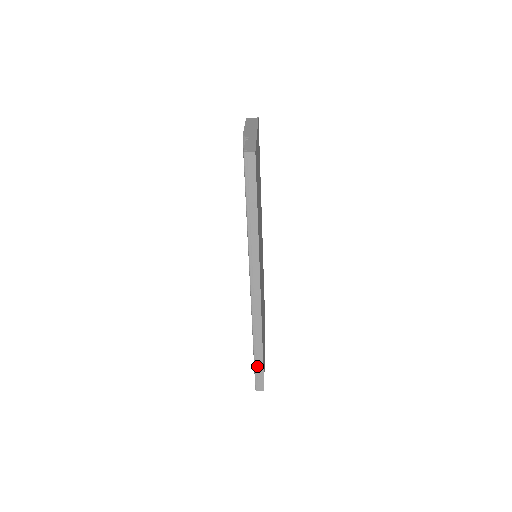
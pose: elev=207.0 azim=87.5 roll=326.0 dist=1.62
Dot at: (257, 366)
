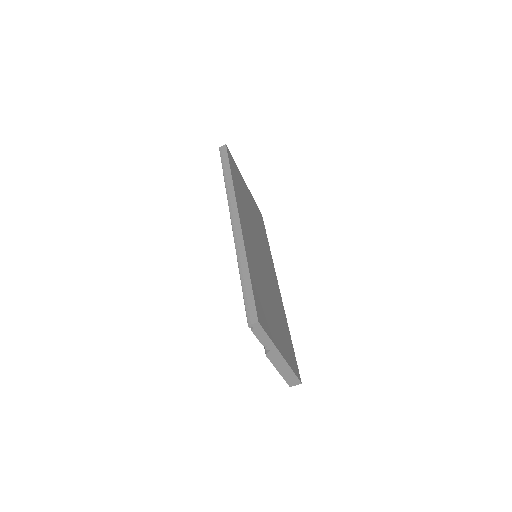
Dot at: (245, 291)
